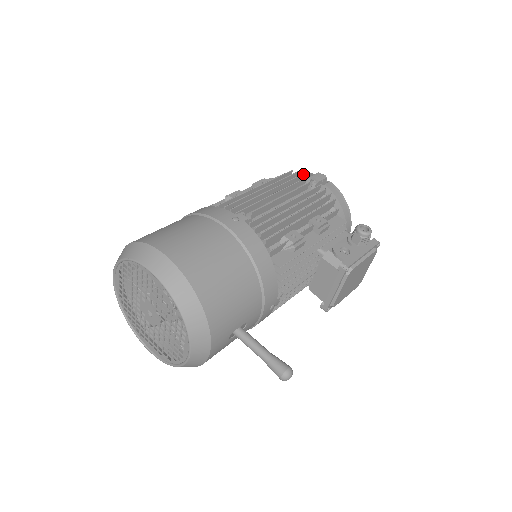
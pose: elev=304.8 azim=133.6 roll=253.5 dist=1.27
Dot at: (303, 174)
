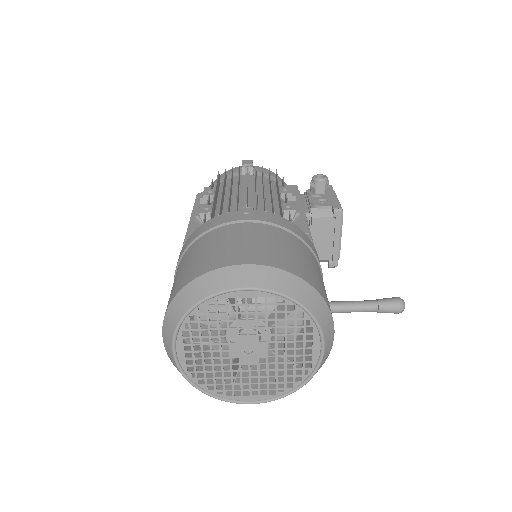
Dot at: (232, 168)
